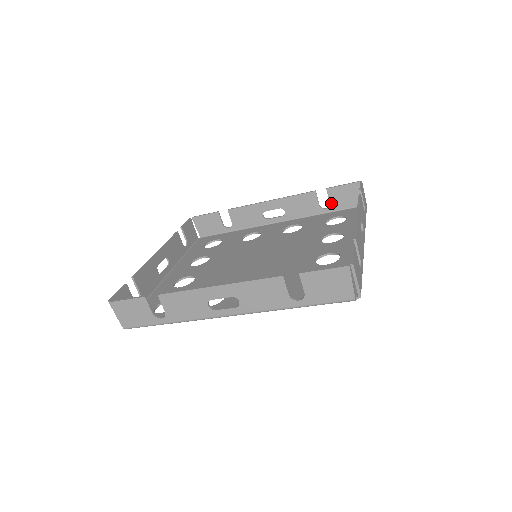
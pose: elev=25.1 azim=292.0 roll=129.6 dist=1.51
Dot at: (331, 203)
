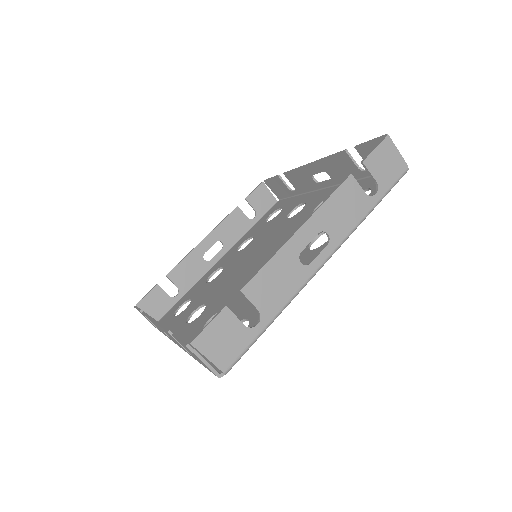
Dot at: occluded
